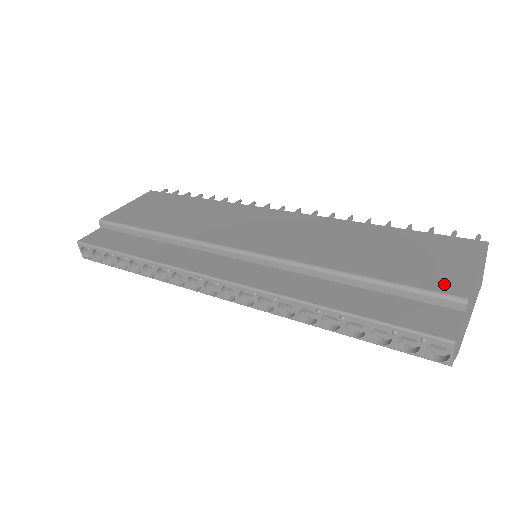
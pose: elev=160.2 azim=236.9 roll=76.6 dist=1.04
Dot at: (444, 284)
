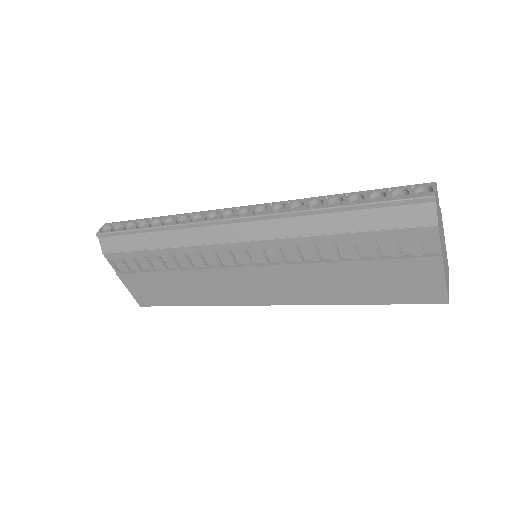
Dot at: occluded
